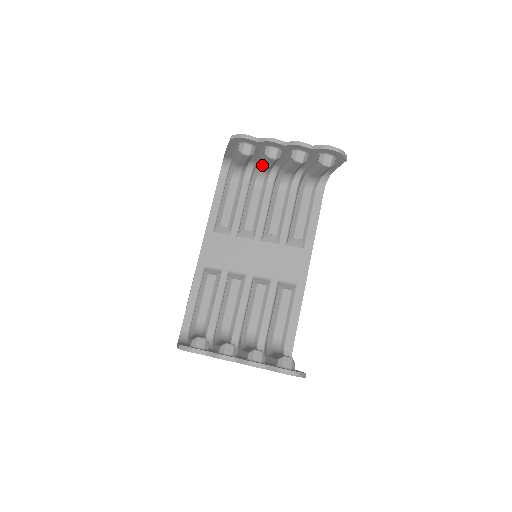
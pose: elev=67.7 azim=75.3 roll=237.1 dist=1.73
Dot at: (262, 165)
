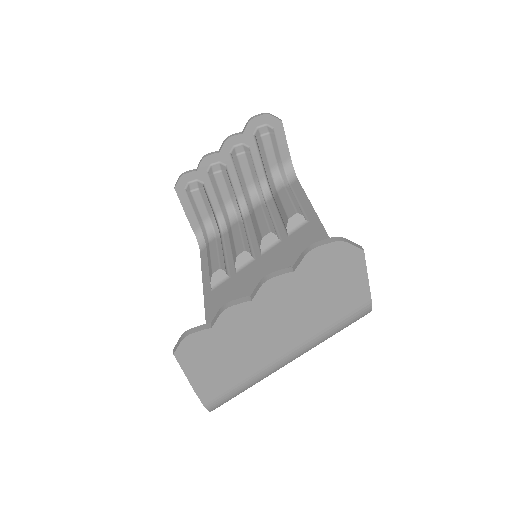
Dot at: (220, 196)
